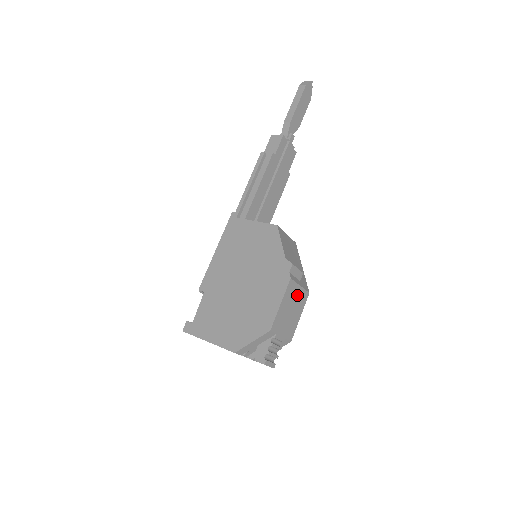
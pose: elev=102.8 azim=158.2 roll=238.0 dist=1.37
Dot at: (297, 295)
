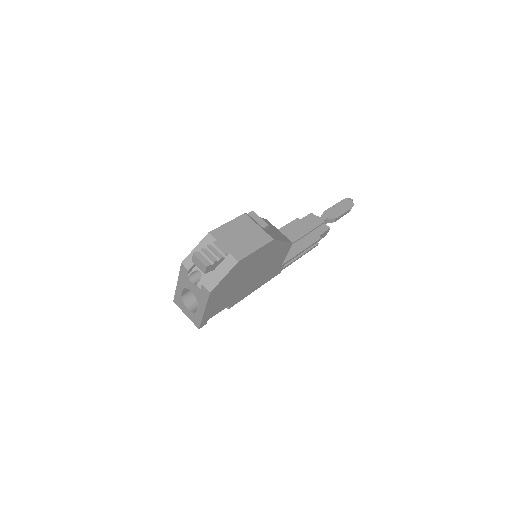
Dot at: (253, 230)
